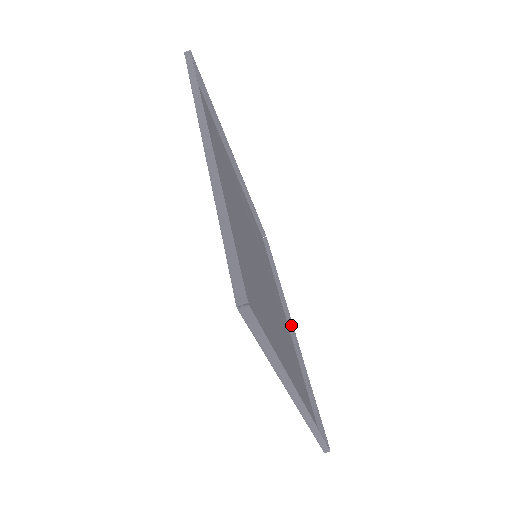
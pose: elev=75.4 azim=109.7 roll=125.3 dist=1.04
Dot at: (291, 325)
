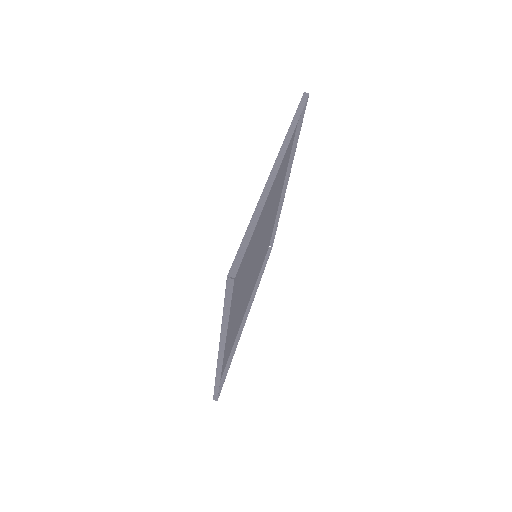
Dot at: (222, 354)
